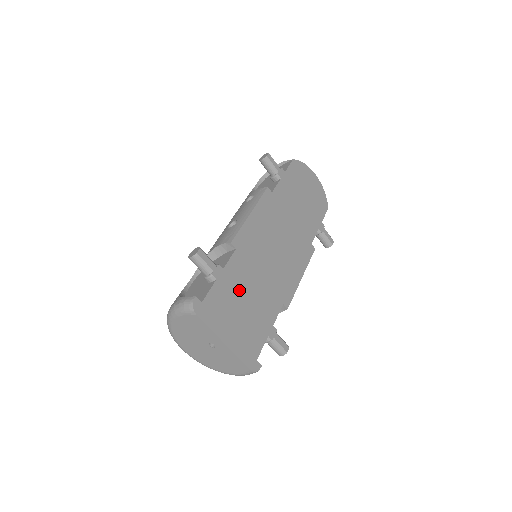
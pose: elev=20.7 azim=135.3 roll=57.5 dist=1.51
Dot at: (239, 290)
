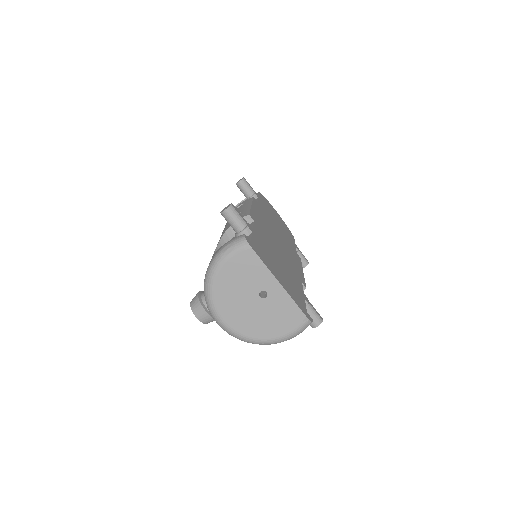
Dot at: (270, 251)
